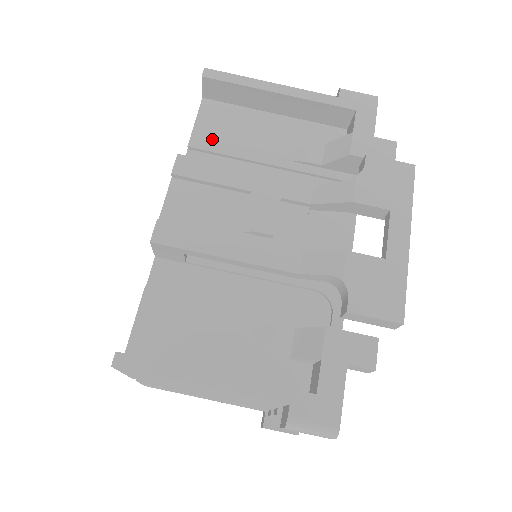
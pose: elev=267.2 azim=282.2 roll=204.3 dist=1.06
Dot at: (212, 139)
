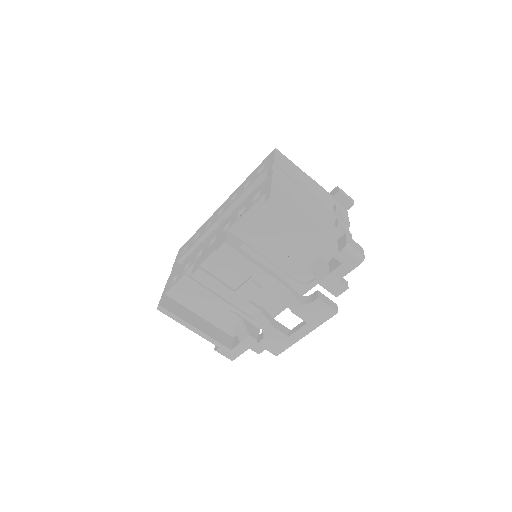
Dot at: (256, 221)
